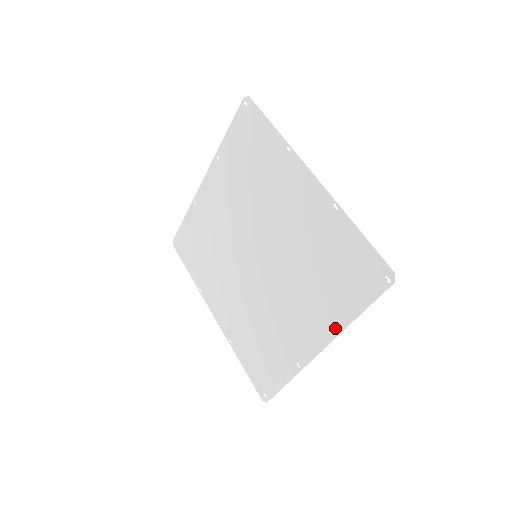
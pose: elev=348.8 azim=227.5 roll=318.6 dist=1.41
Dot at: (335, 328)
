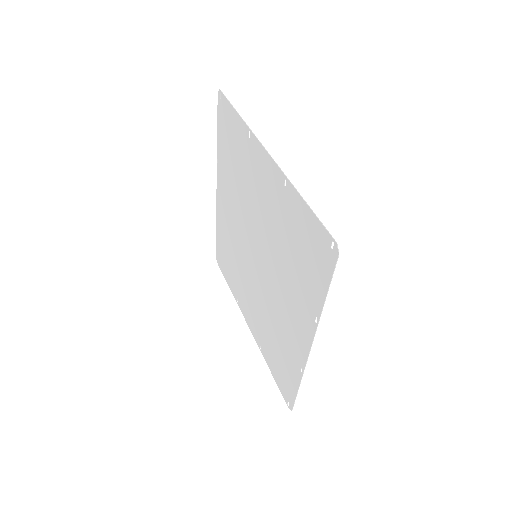
Dot at: (259, 345)
